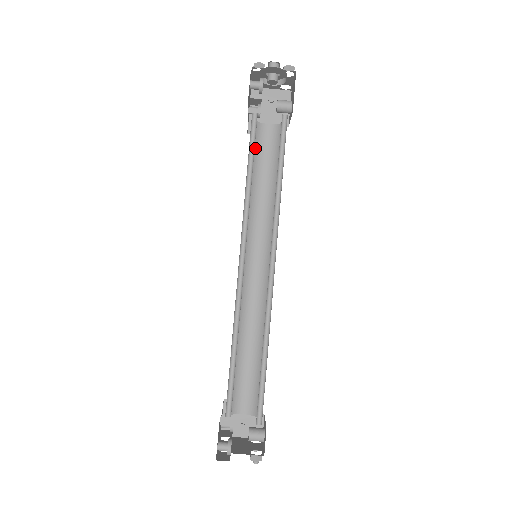
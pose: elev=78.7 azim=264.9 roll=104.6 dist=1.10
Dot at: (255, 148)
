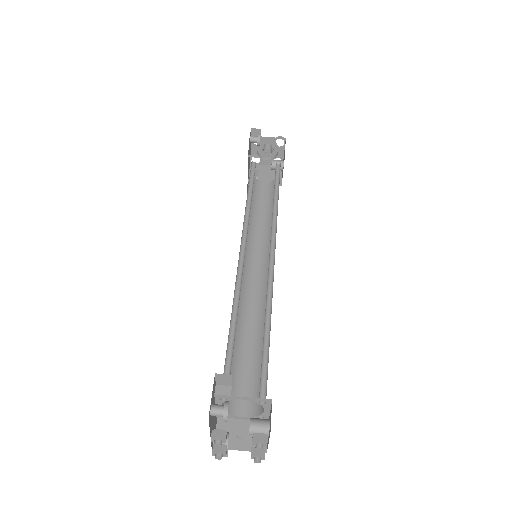
Dot at: (254, 193)
